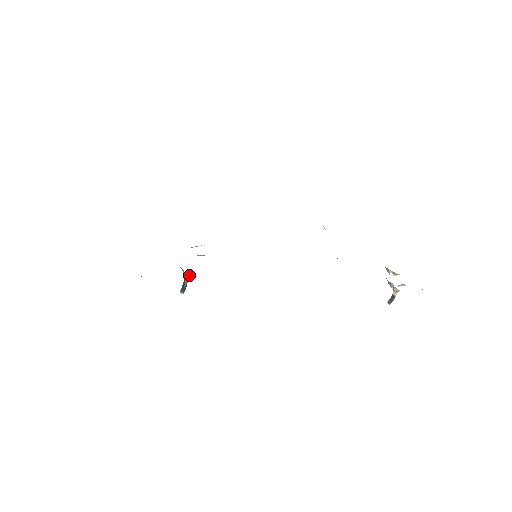
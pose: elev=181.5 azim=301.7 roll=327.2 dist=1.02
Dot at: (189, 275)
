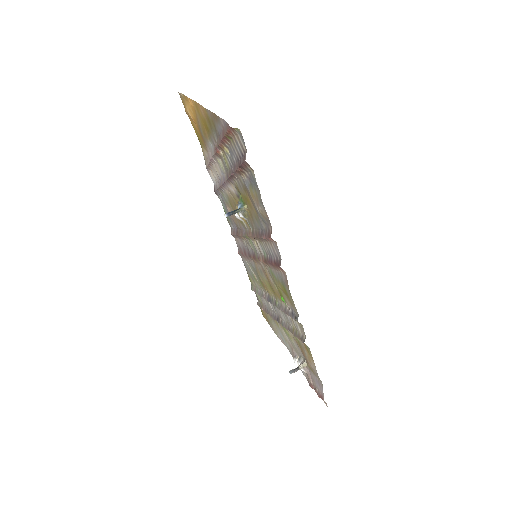
Dot at: (243, 210)
